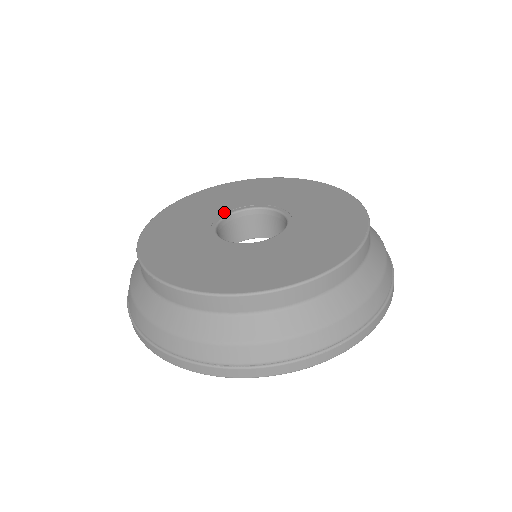
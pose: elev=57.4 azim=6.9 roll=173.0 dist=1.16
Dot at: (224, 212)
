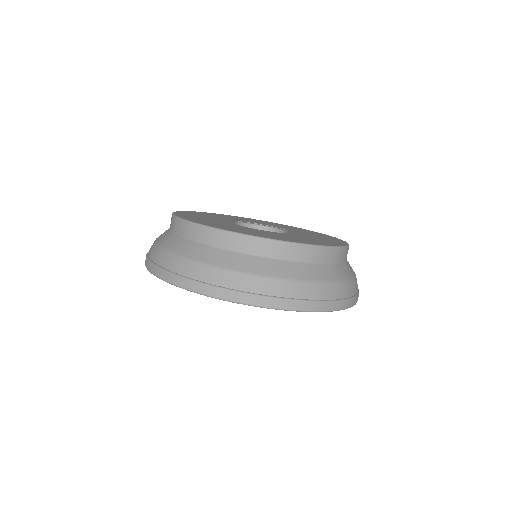
Dot at: (229, 221)
